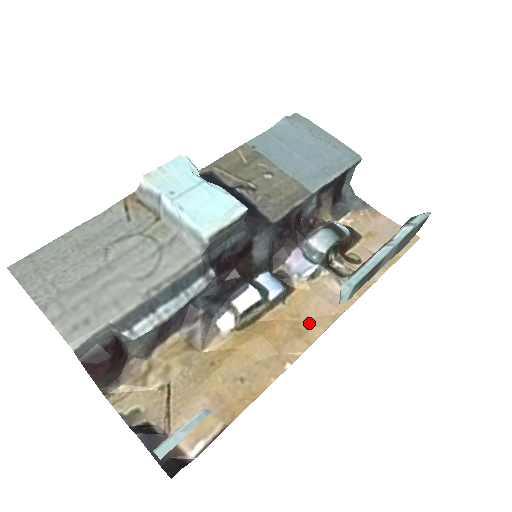
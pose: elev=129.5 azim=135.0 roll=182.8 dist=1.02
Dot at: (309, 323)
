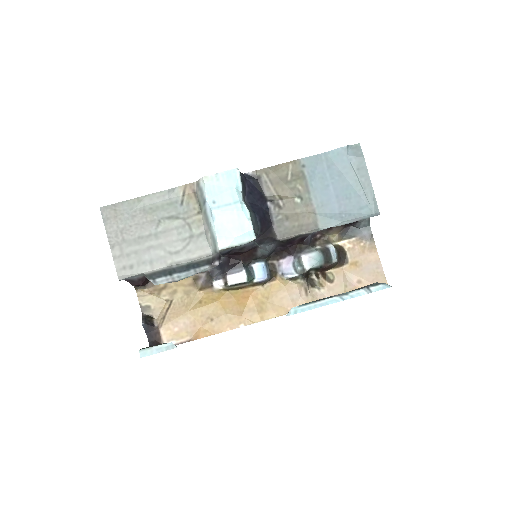
Dot at: (270, 307)
